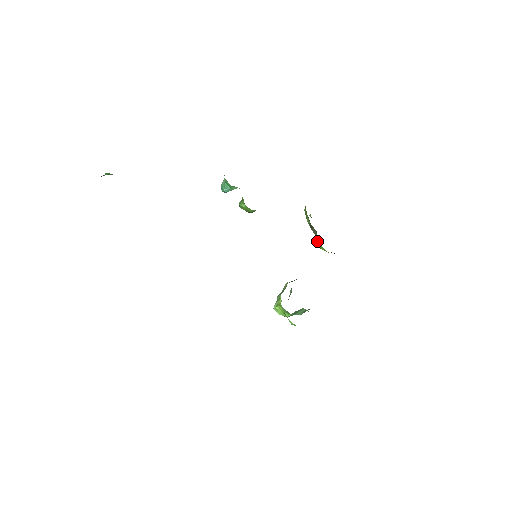
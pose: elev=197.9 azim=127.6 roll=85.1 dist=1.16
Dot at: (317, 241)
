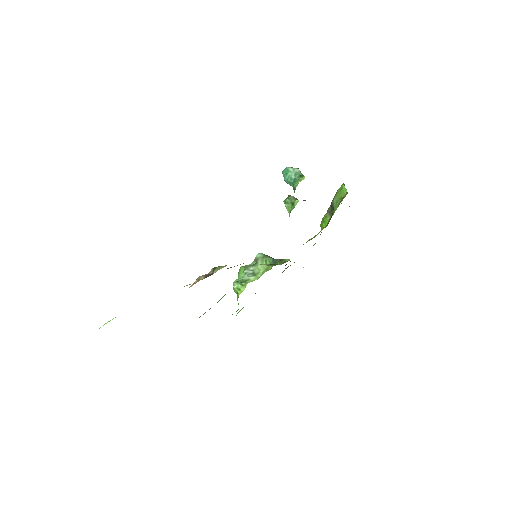
Dot at: (324, 221)
